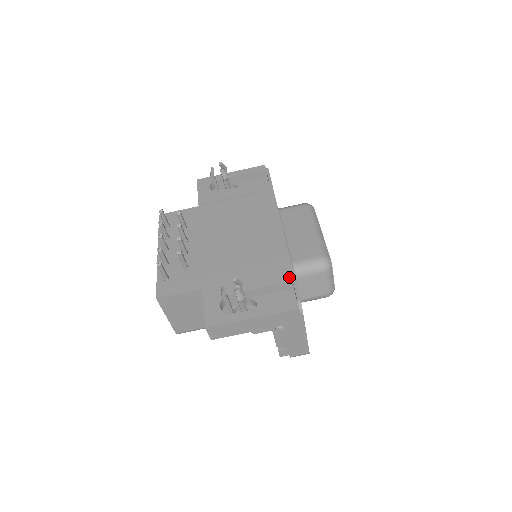
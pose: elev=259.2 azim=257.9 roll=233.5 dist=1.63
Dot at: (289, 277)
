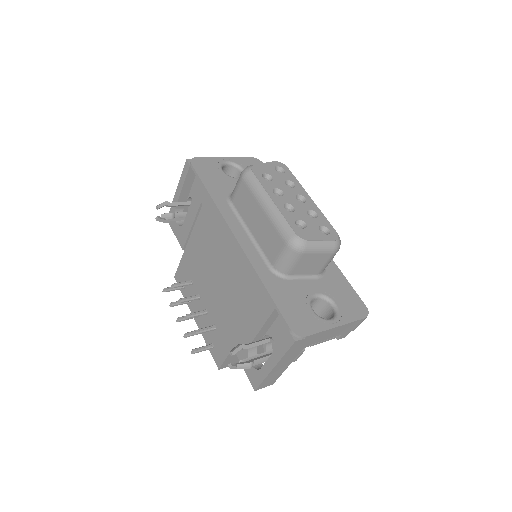
Dot at: (271, 305)
